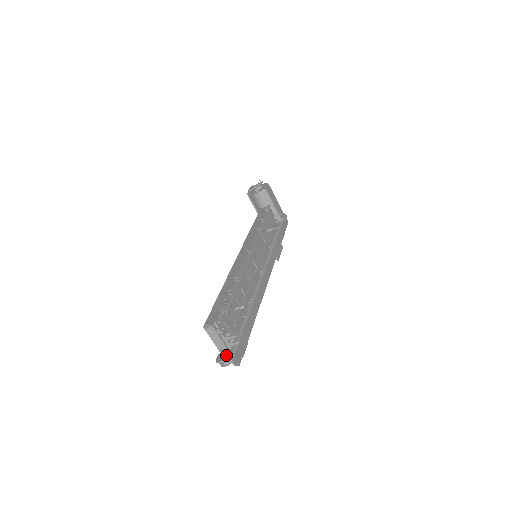
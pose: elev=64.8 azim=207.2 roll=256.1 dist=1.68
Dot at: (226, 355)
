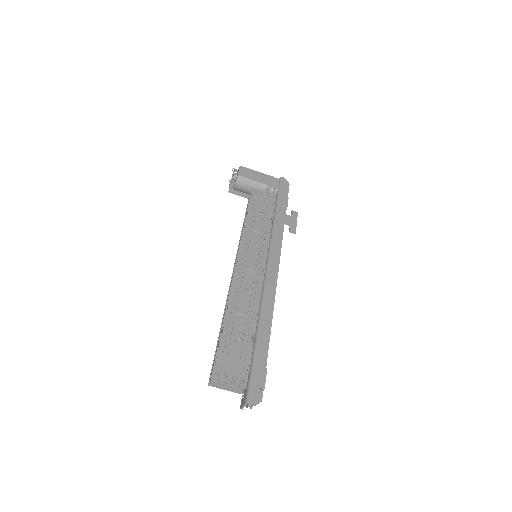
Dot at: (244, 398)
